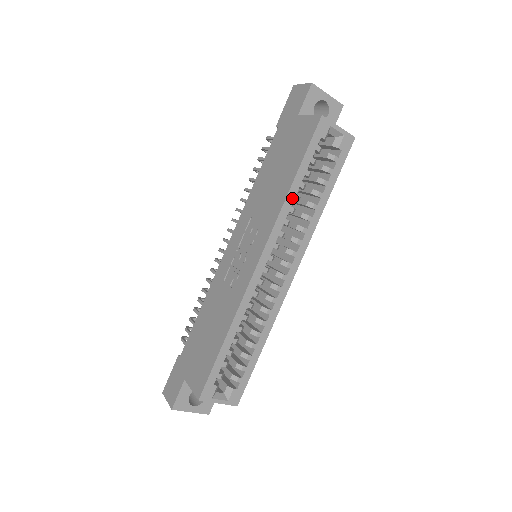
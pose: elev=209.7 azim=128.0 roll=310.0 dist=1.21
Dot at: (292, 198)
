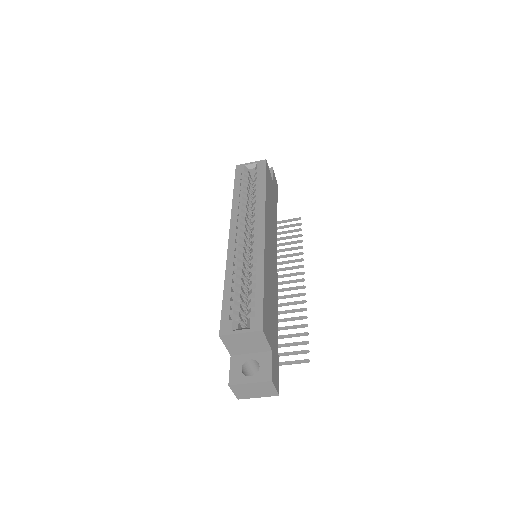
Dot at: (237, 200)
